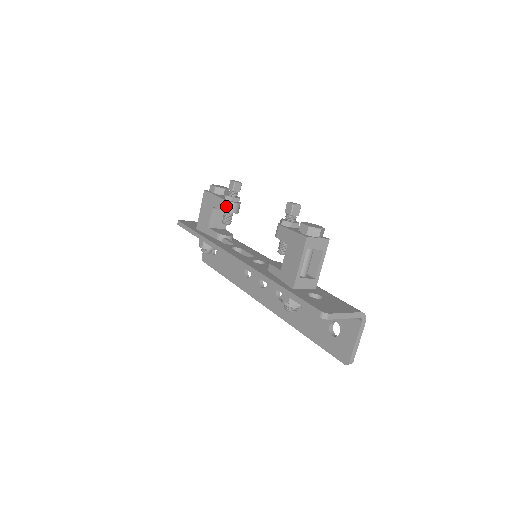
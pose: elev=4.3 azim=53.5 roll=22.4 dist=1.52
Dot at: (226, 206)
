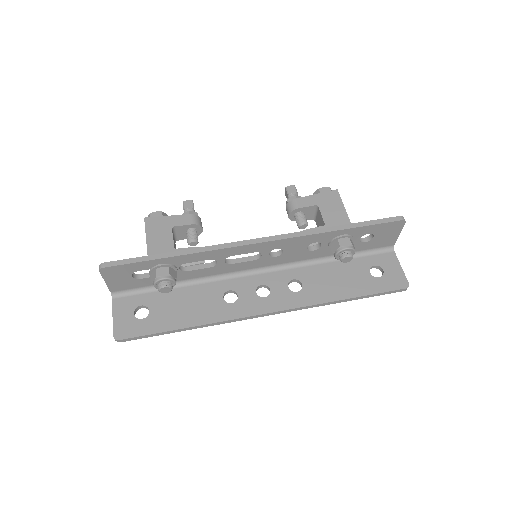
Dot at: (196, 219)
